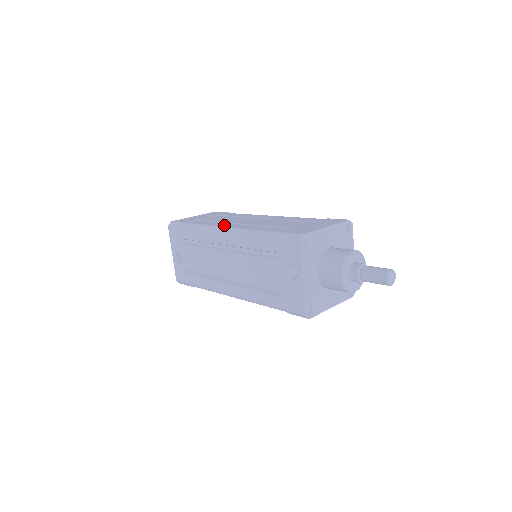
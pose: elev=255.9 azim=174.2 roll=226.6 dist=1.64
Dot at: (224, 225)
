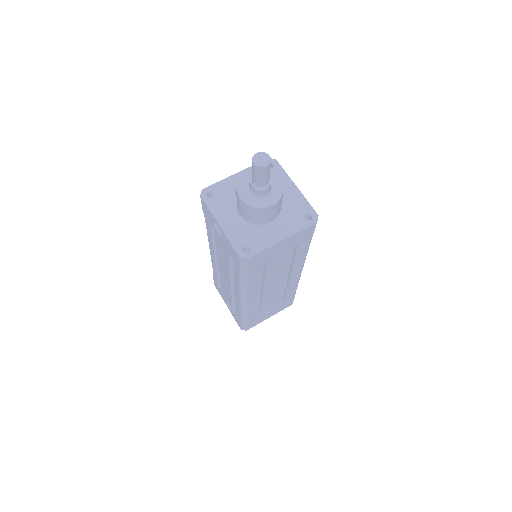
Dot at: occluded
